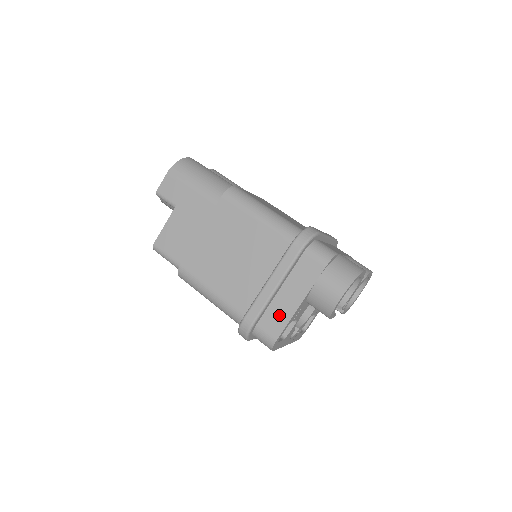
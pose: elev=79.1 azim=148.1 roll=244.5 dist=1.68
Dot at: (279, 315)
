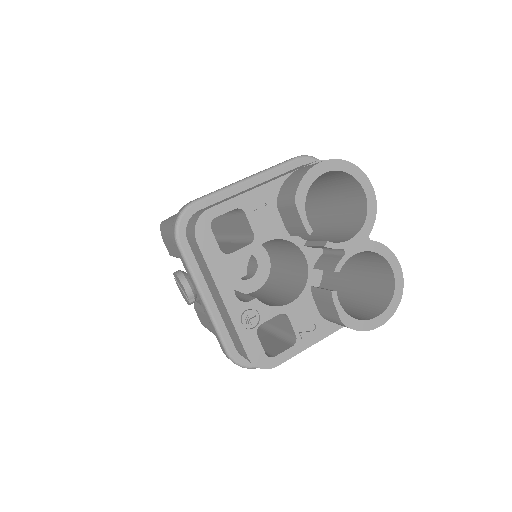
Dot at: occluded
